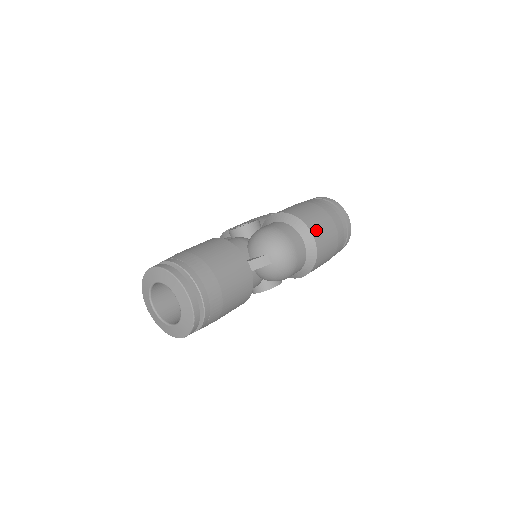
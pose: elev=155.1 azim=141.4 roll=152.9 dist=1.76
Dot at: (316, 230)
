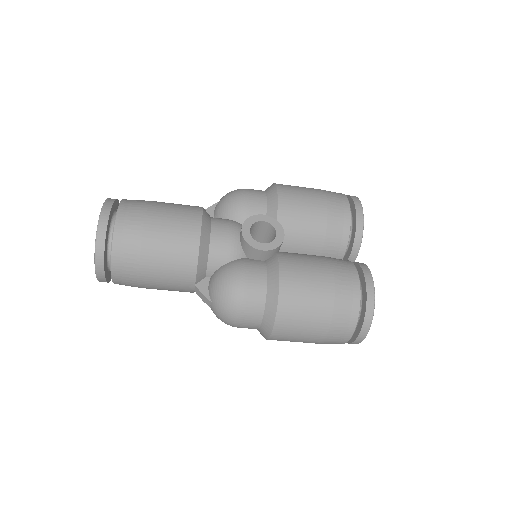
Dot at: occluded
